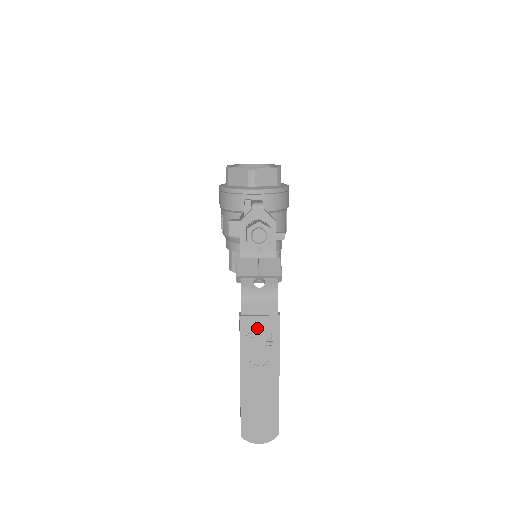
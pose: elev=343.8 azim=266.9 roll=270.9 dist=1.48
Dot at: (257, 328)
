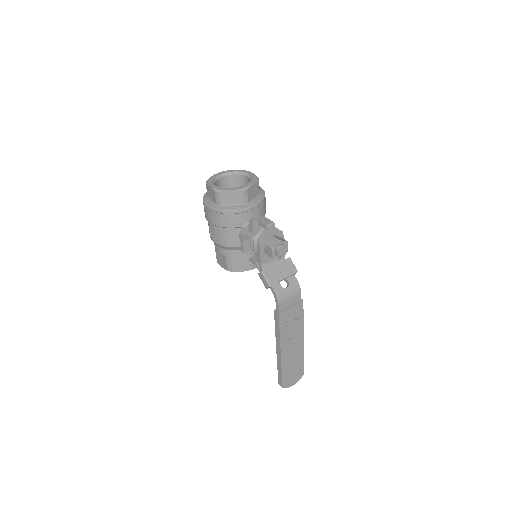
Dot at: (290, 316)
